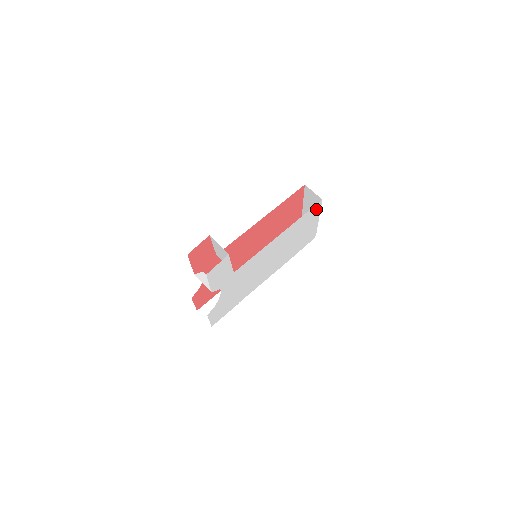
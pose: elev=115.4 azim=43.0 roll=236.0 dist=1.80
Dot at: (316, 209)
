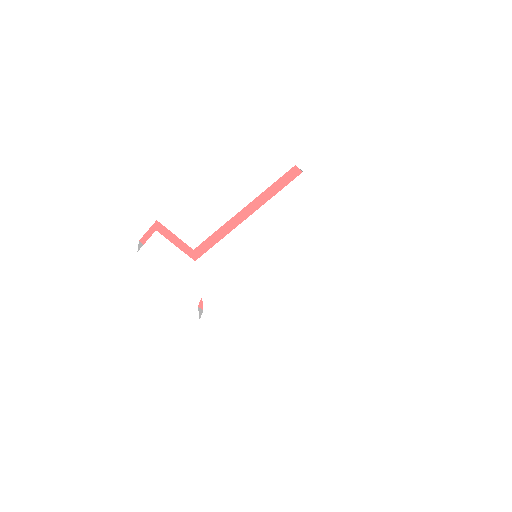
Dot at: (305, 187)
